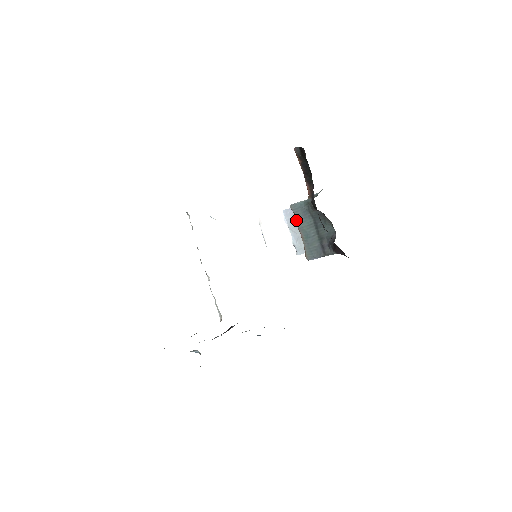
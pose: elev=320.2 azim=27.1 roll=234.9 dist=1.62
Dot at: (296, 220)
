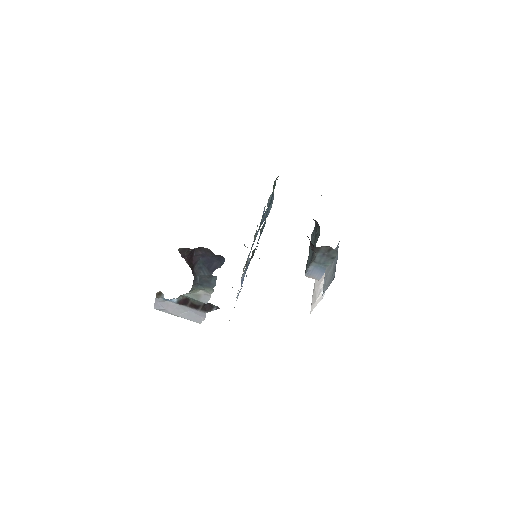
Dot at: occluded
